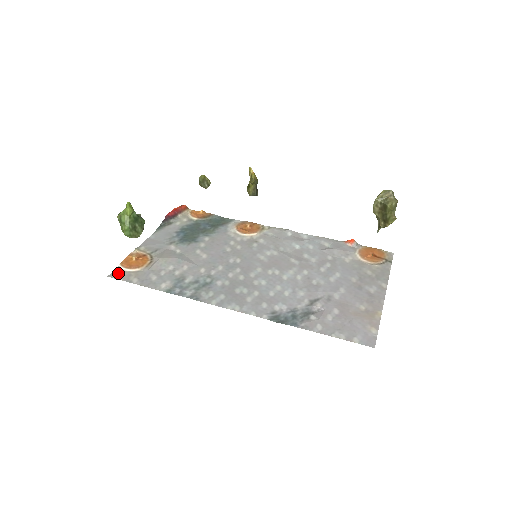
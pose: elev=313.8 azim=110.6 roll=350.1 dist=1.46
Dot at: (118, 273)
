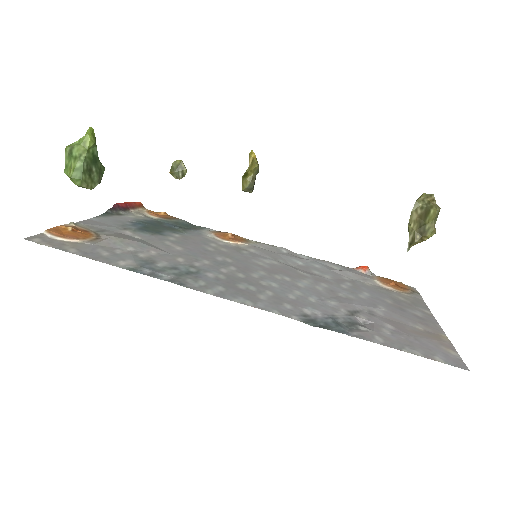
Dot at: (42, 239)
